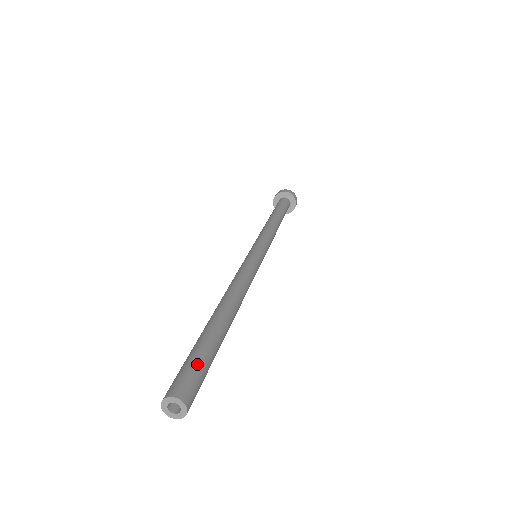
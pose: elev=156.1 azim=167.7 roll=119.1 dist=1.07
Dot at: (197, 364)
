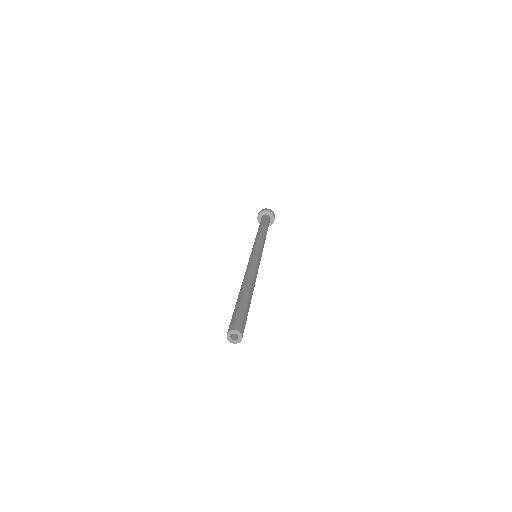
Dot at: (236, 315)
